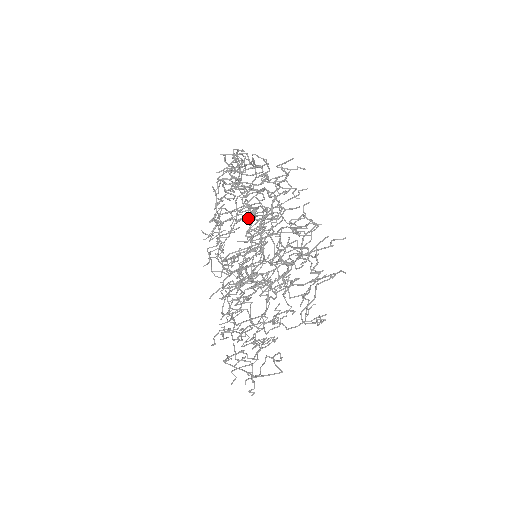
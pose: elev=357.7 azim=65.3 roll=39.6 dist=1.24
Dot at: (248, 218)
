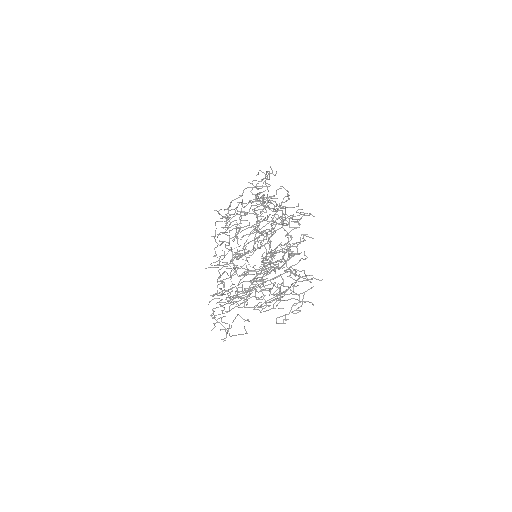
Dot at: (262, 235)
